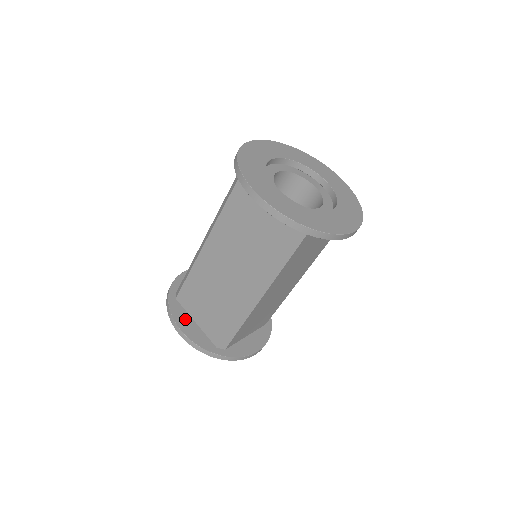
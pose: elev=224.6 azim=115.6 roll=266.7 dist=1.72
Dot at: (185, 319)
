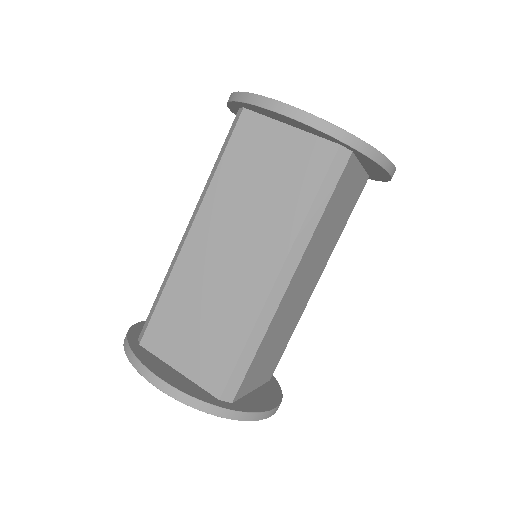
Dot at: (161, 366)
